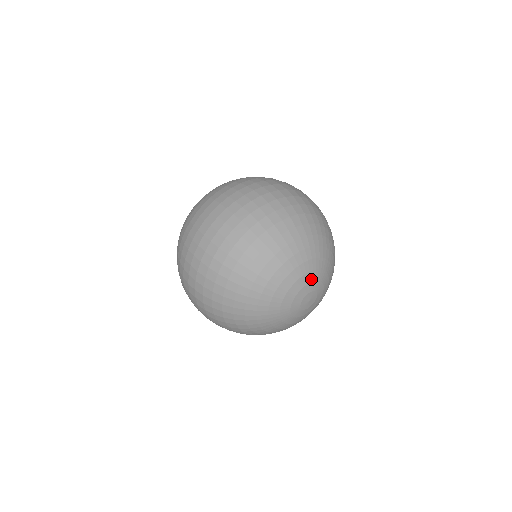
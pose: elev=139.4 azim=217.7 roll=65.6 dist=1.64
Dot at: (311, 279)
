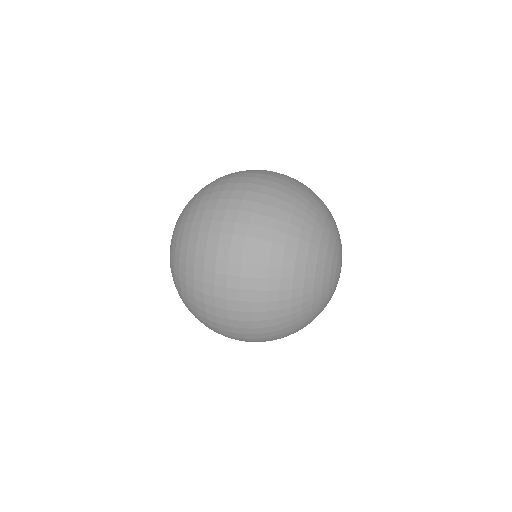
Dot at: (340, 243)
